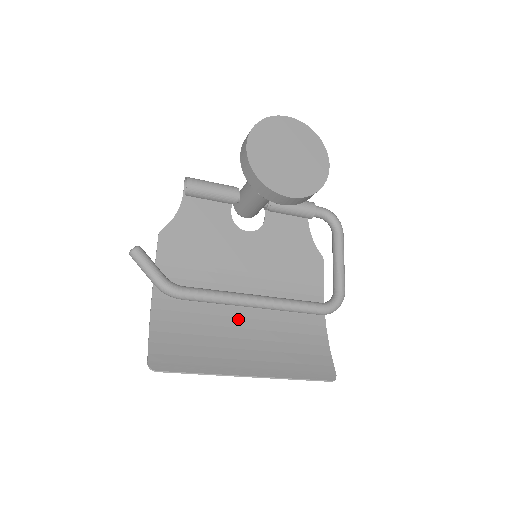
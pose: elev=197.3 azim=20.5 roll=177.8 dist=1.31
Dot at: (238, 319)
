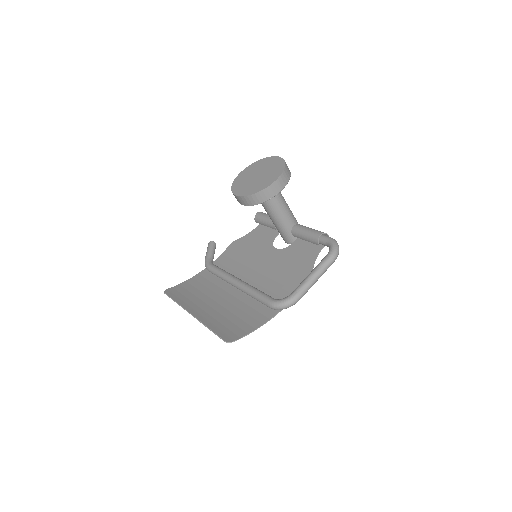
Dot at: (226, 293)
